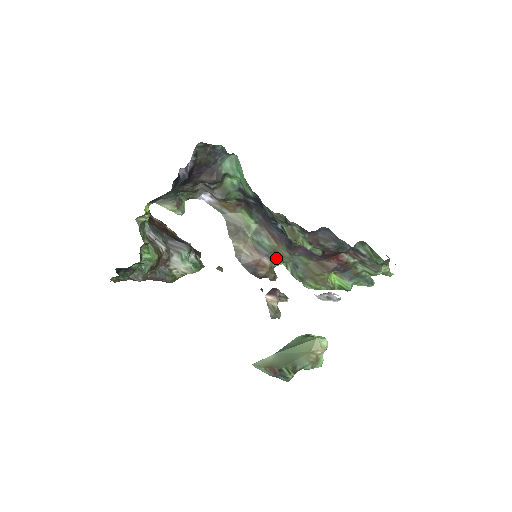
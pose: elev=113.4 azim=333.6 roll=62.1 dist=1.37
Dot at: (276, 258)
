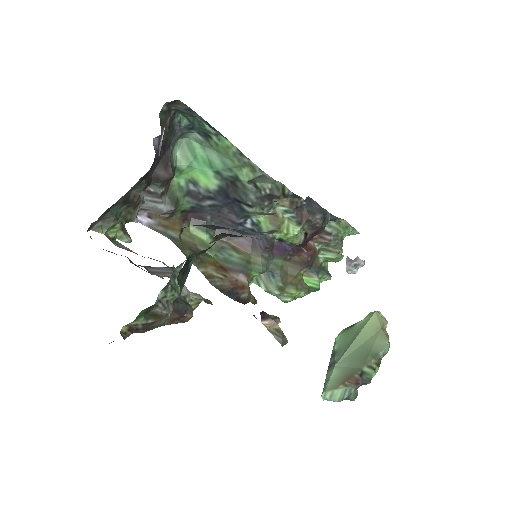
Dot at: (251, 272)
